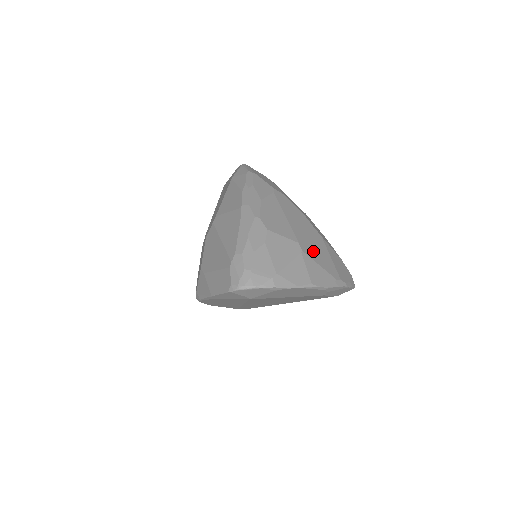
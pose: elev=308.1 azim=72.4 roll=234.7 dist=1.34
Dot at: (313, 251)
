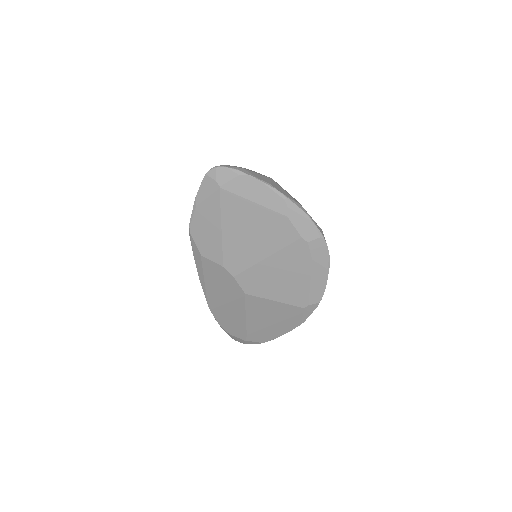
Dot at: occluded
